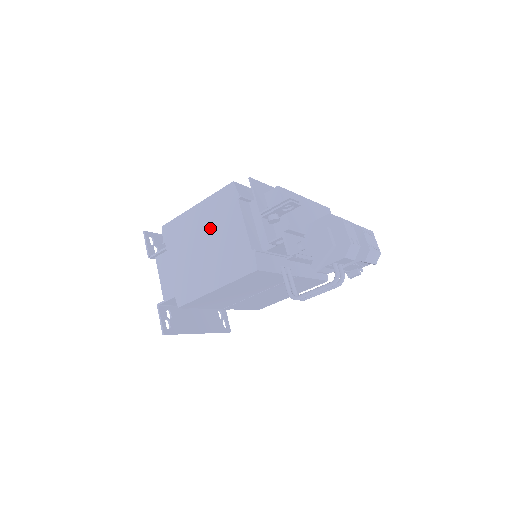
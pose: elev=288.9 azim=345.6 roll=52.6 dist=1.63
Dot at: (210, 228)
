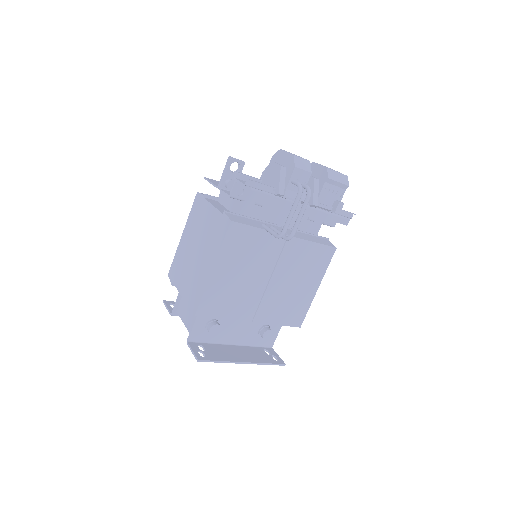
Dot at: (195, 236)
